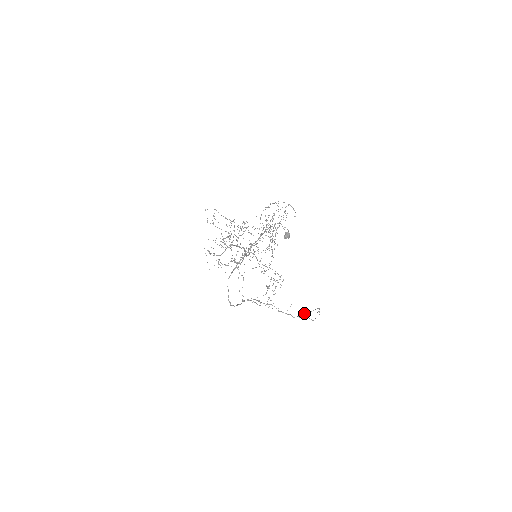
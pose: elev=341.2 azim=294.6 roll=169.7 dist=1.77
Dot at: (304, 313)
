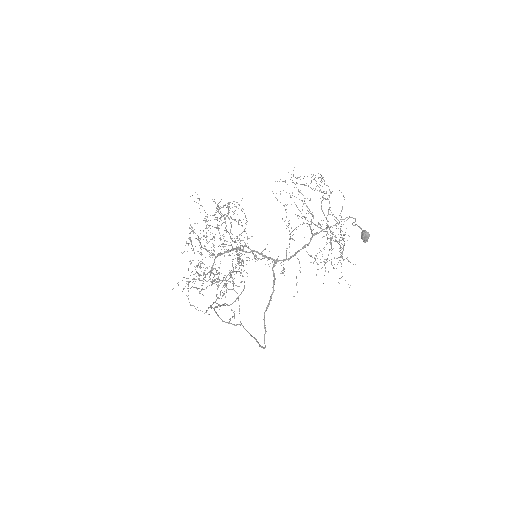
Dot at: (239, 295)
